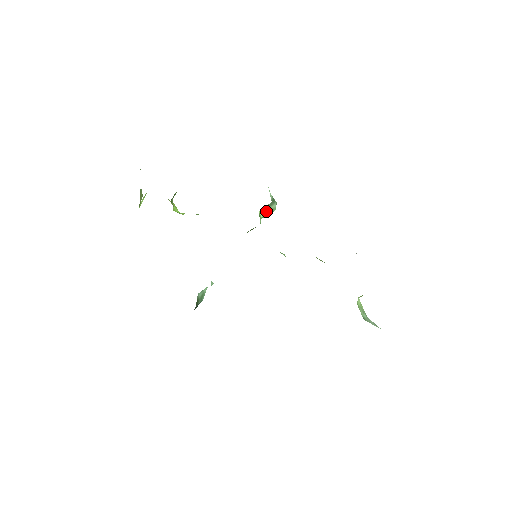
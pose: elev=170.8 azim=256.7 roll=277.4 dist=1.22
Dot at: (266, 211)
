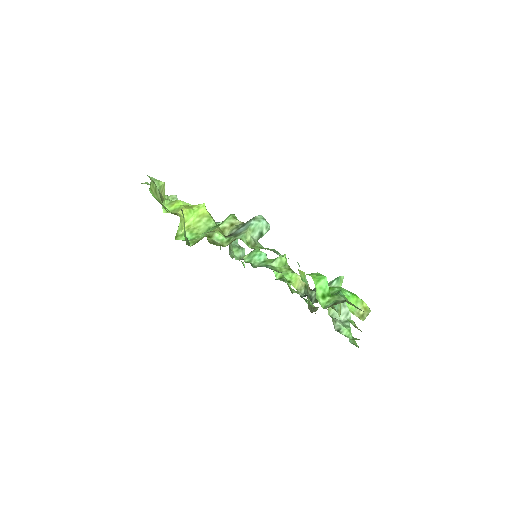
Dot at: occluded
